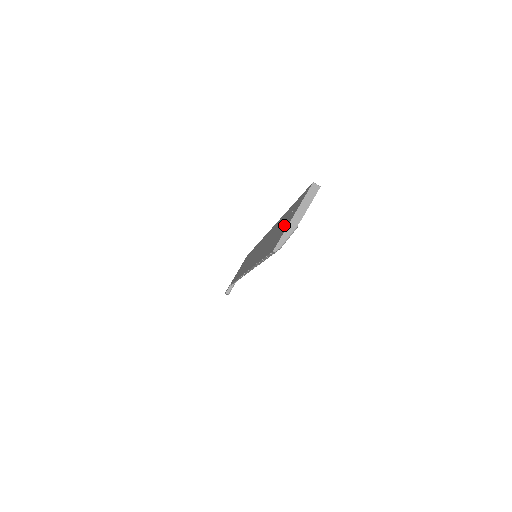
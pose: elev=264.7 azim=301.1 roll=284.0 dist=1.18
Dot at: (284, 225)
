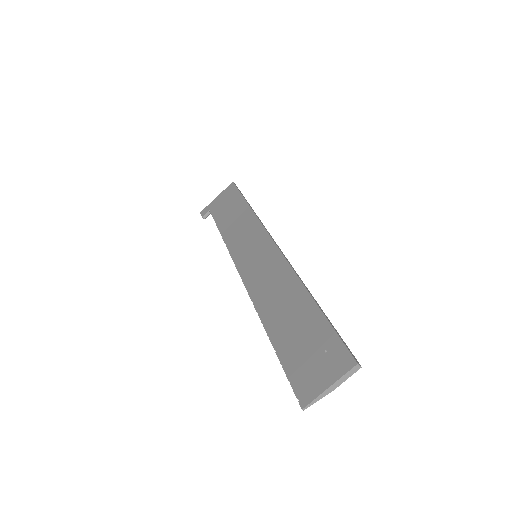
Dot at: (314, 363)
